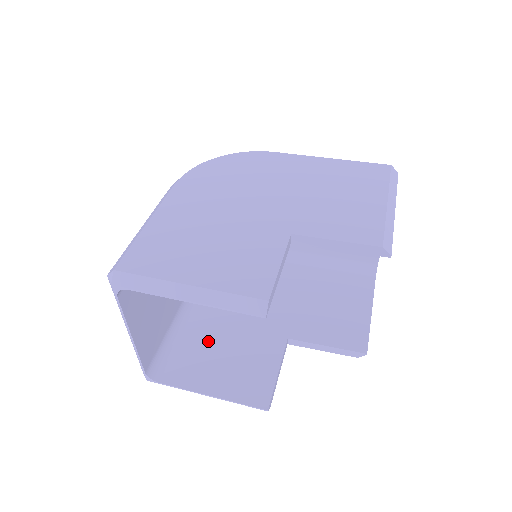
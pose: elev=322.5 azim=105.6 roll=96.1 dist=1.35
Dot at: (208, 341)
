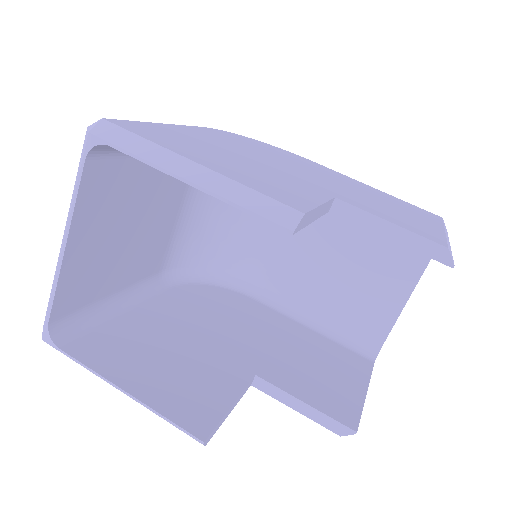
Dot at: (150, 335)
